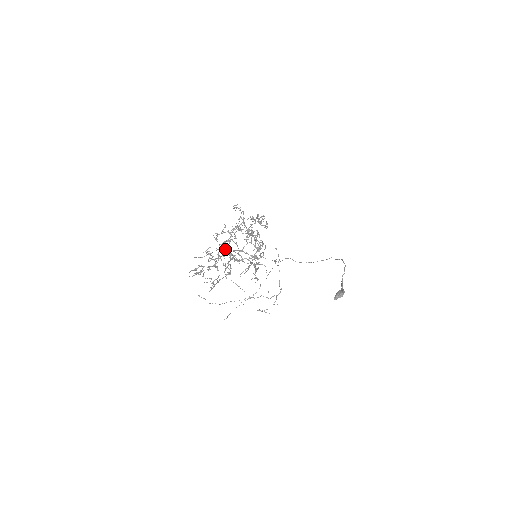
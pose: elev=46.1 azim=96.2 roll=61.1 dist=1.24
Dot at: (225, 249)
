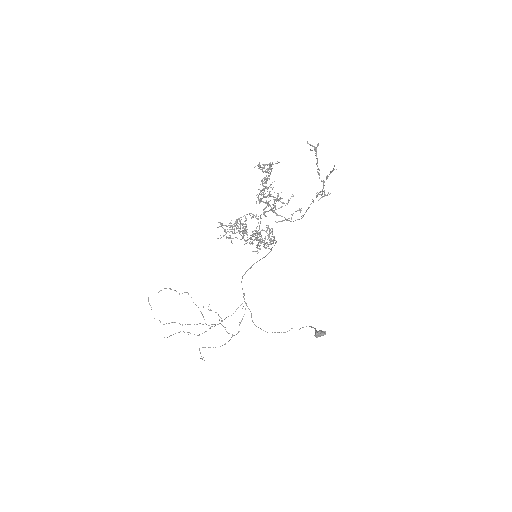
Dot at: (317, 144)
